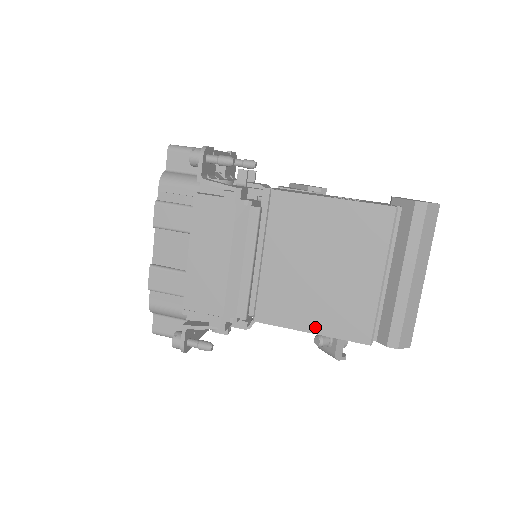
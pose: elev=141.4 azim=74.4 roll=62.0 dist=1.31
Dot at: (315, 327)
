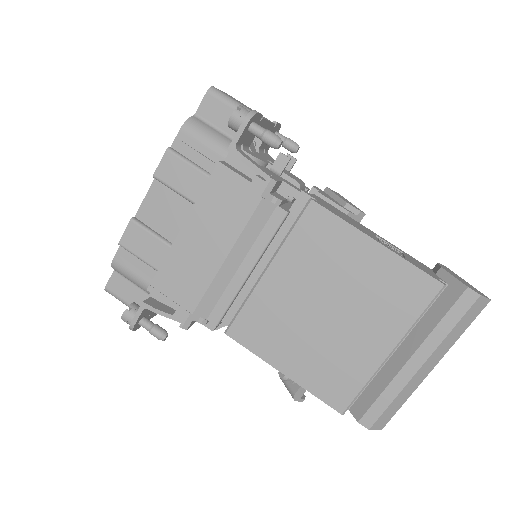
Dot at: (291, 370)
